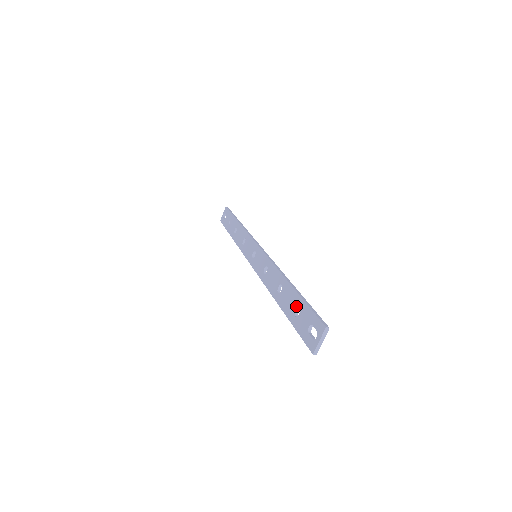
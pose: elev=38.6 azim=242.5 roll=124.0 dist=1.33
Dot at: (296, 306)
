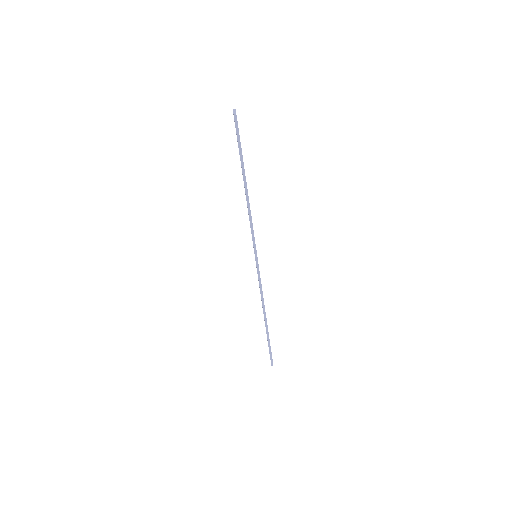
Dot at: occluded
